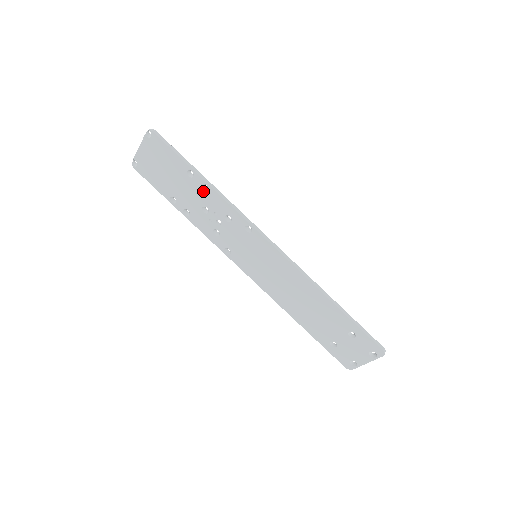
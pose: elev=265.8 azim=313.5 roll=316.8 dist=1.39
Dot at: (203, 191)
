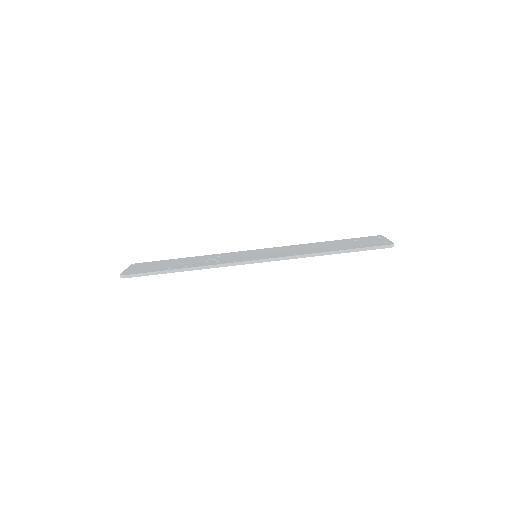
Dot at: occluded
